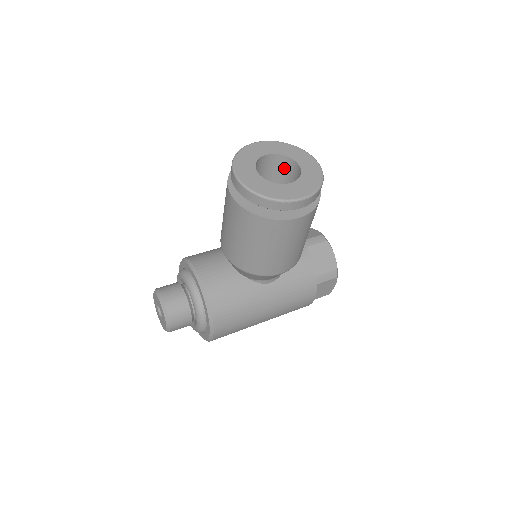
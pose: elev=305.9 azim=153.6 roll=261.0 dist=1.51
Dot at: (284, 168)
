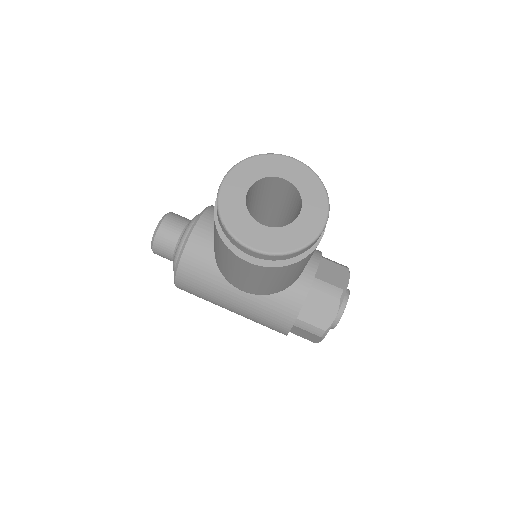
Dot at: (297, 204)
